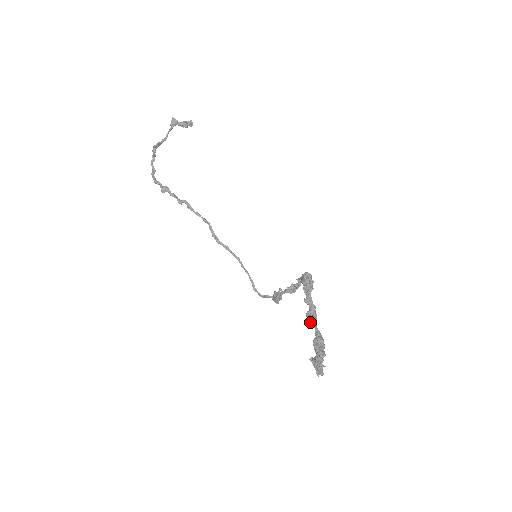
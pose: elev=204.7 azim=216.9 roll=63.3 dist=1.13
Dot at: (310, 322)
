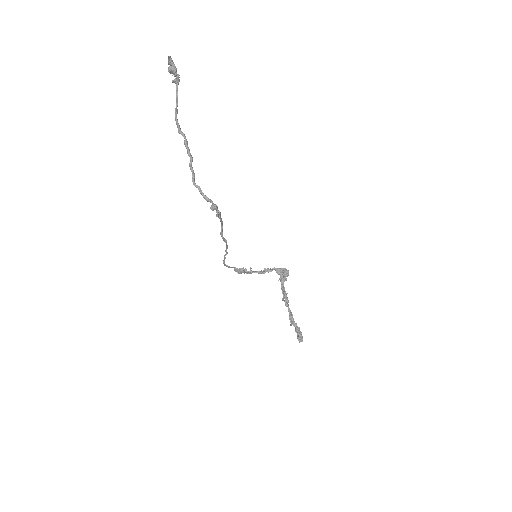
Dot at: (286, 304)
